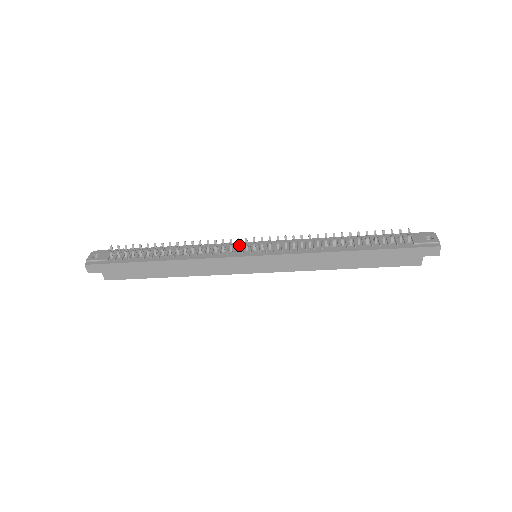
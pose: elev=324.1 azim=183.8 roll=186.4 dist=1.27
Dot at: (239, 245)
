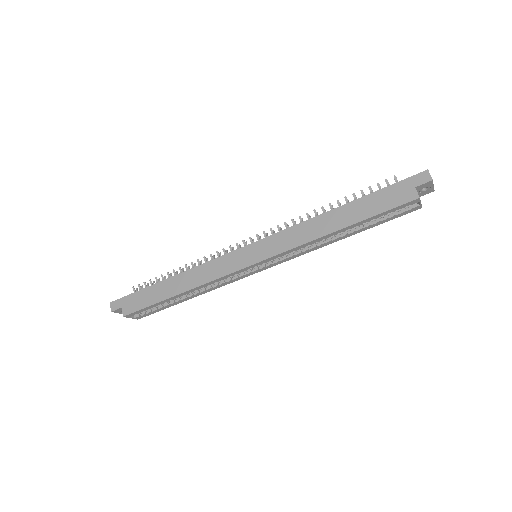
Dot at: (239, 247)
